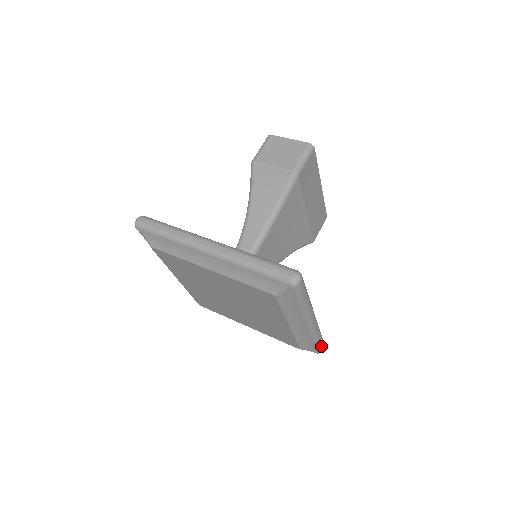
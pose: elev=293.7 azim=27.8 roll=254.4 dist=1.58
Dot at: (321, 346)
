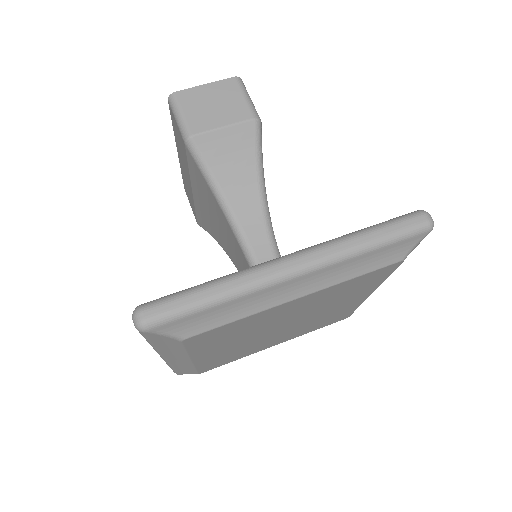
Dot at: occluded
